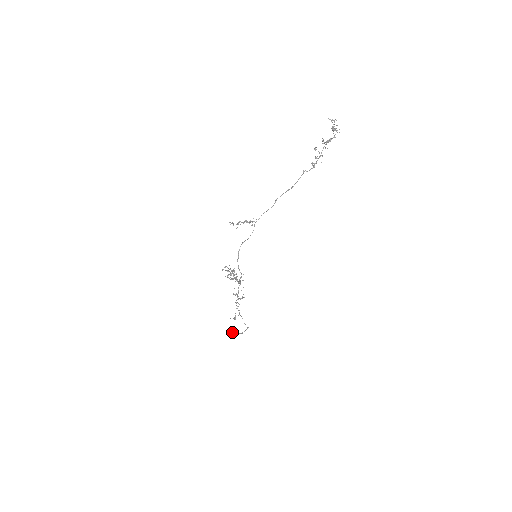
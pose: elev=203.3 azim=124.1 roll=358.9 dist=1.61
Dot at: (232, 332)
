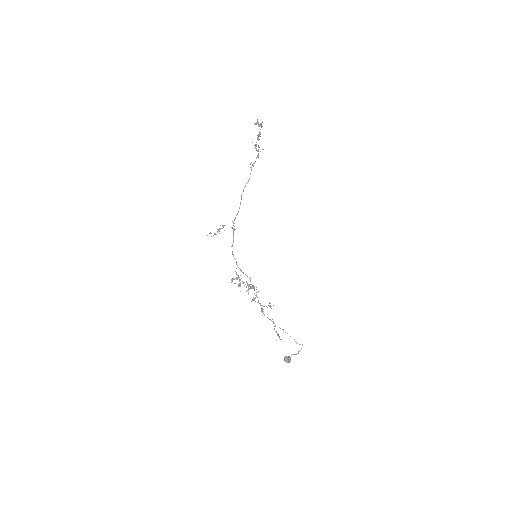
Dot at: (287, 356)
